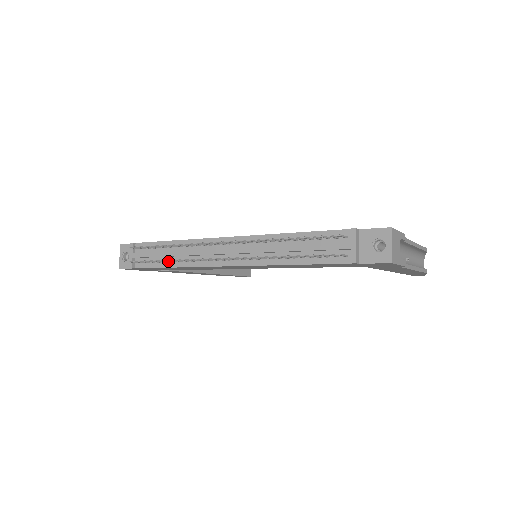
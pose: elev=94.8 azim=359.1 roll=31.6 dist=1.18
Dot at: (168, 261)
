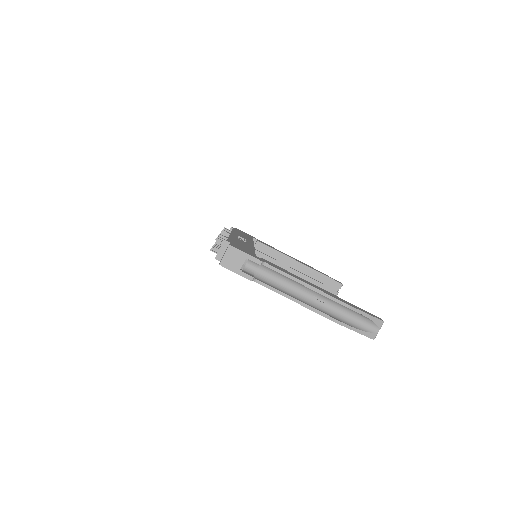
Dot at: occluded
